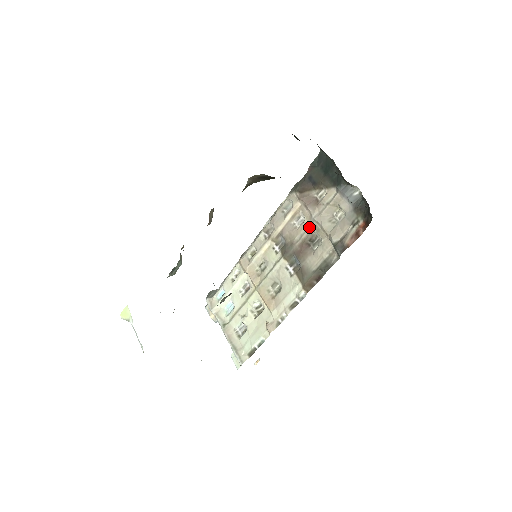
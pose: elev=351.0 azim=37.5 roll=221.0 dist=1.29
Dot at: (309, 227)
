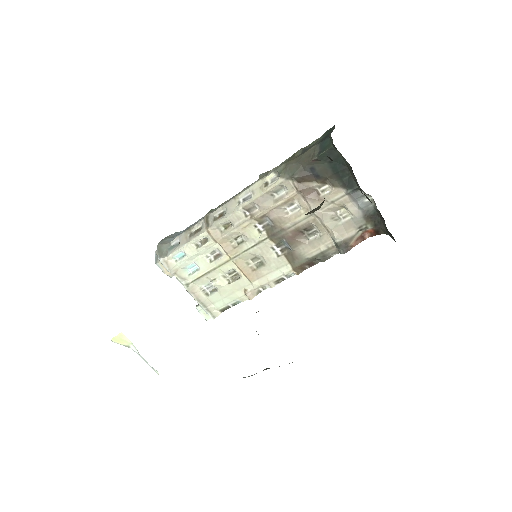
Dot at: (306, 218)
